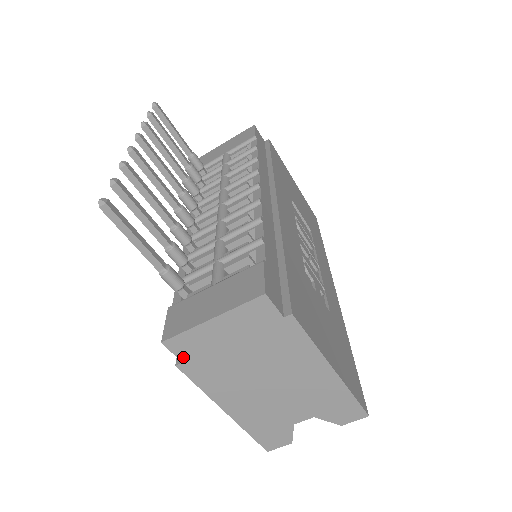
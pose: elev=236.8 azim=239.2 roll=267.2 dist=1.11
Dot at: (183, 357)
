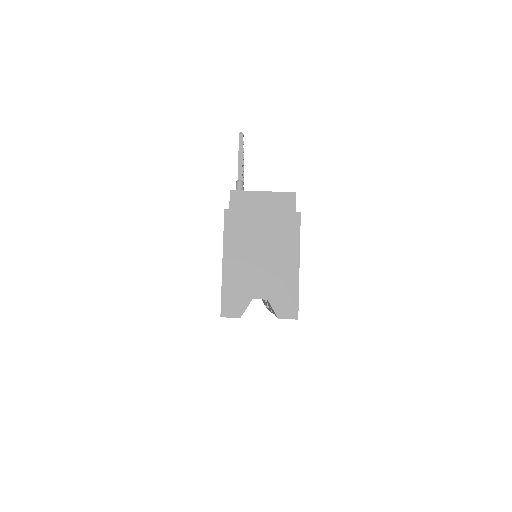
Dot at: (232, 206)
